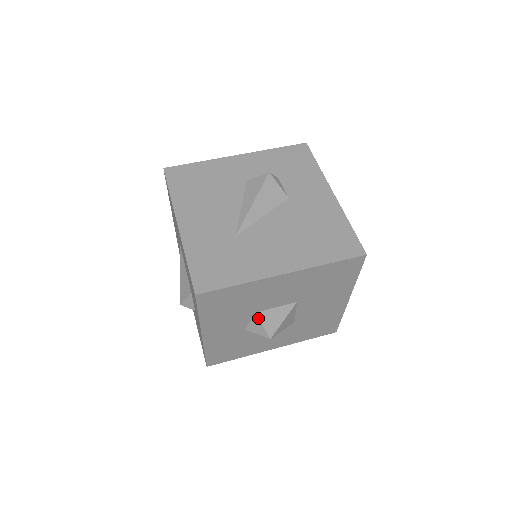
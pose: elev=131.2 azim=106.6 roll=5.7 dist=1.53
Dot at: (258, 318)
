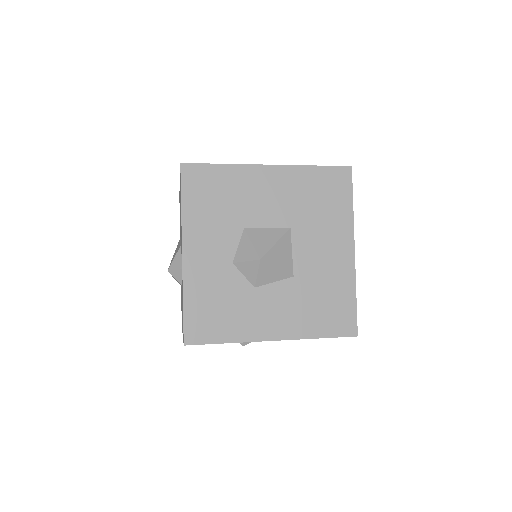
Dot at: (246, 235)
